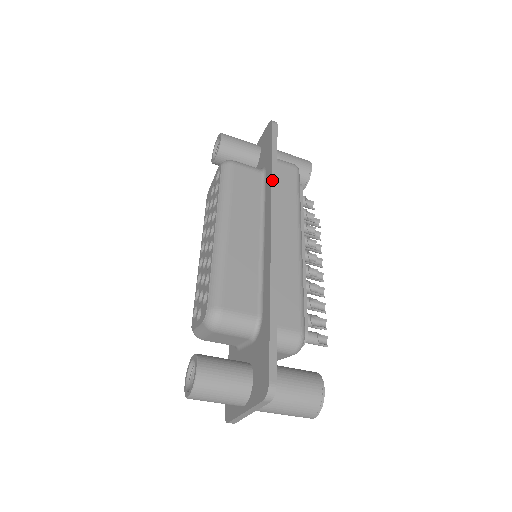
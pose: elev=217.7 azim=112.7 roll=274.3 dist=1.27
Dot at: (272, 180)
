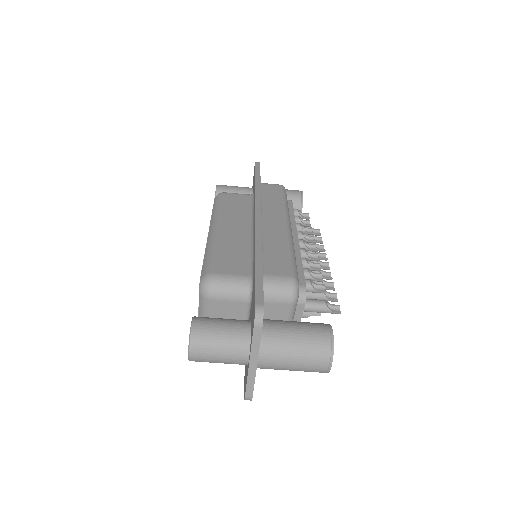
Dot at: (256, 190)
